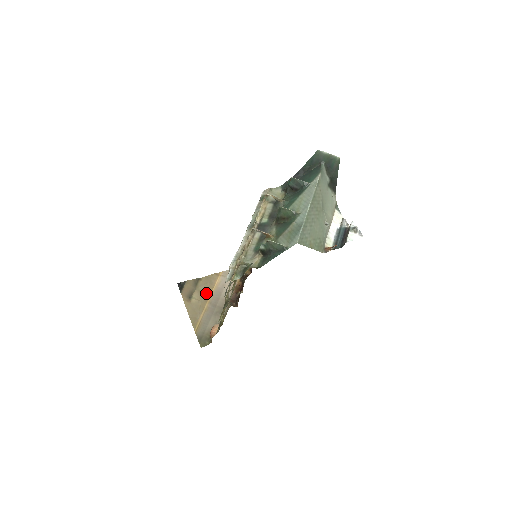
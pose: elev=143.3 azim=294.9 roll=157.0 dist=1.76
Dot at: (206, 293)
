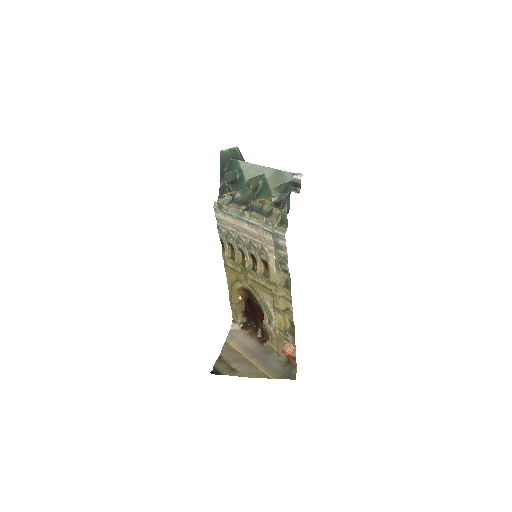
Dot at: (239, 357)
